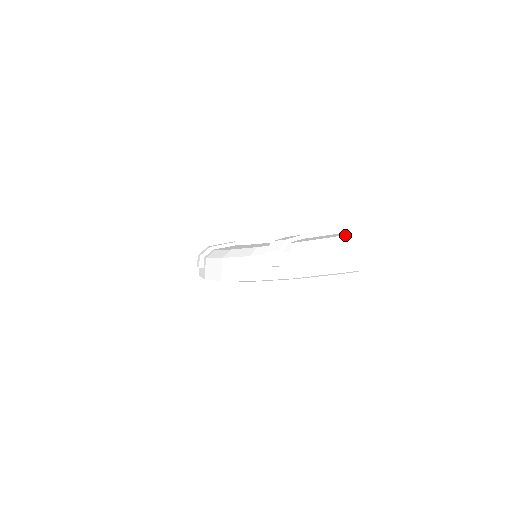
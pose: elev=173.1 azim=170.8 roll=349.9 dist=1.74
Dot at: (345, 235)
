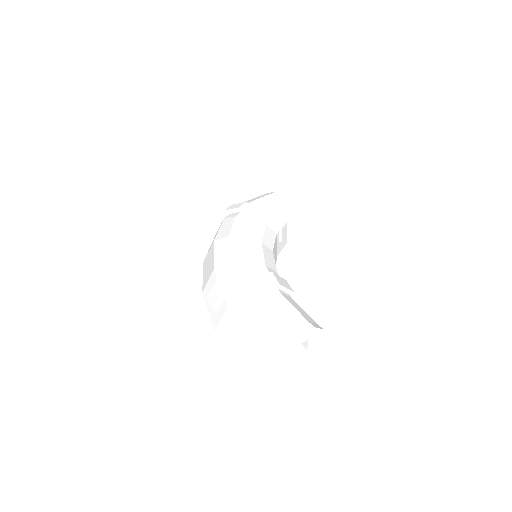
Dot at: (280, 339)
